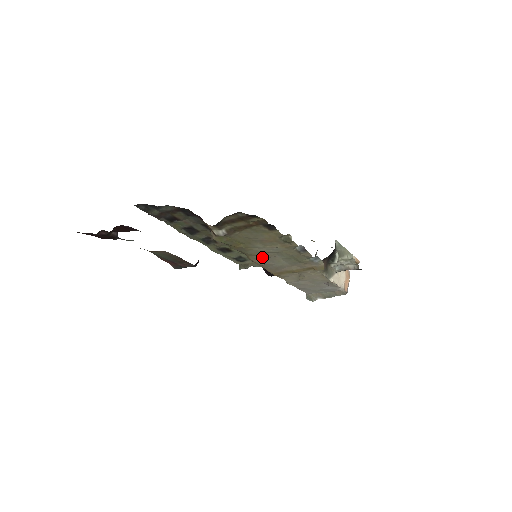
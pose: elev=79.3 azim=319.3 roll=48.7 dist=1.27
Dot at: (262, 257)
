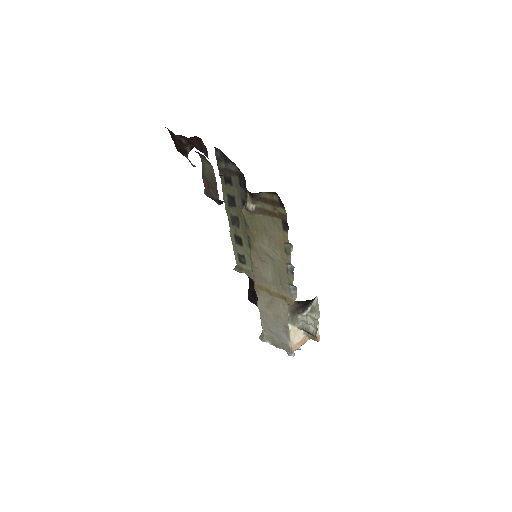
Dot at: (260, 257)
